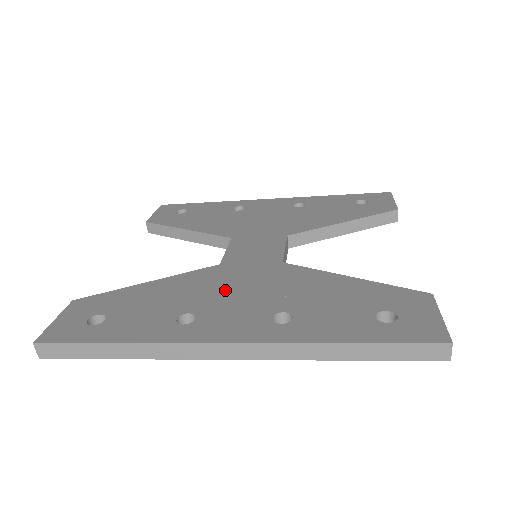
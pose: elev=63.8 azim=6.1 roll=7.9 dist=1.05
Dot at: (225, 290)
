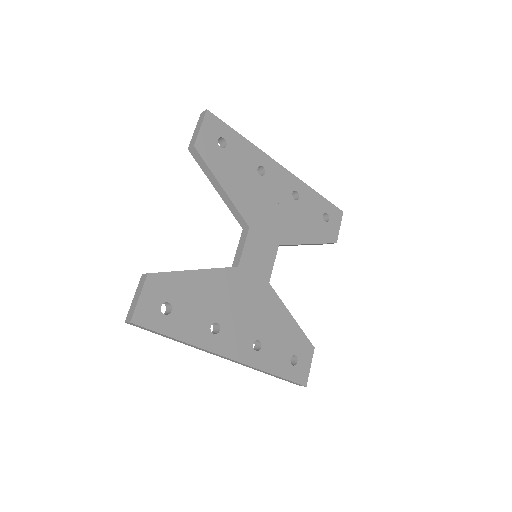
Dot at: (237, 304)
